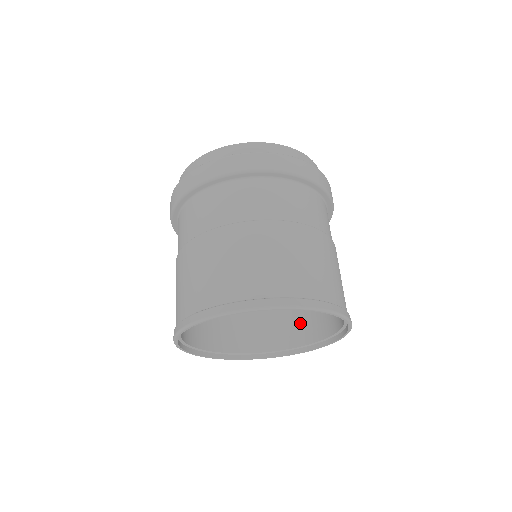
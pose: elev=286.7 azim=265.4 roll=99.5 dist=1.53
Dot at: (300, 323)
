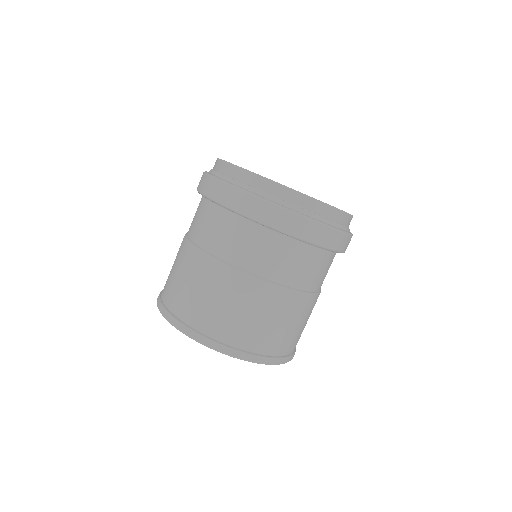
Dot at: occluded
